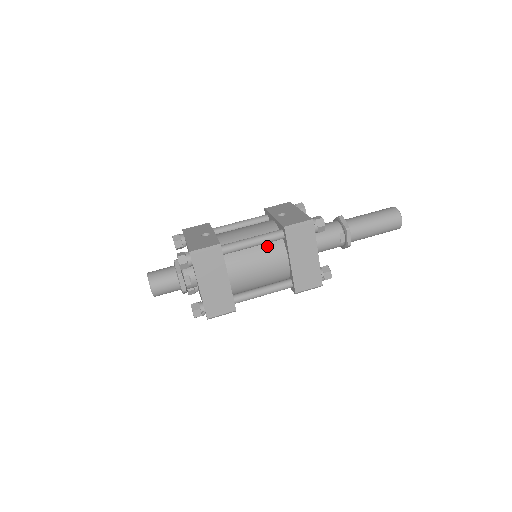
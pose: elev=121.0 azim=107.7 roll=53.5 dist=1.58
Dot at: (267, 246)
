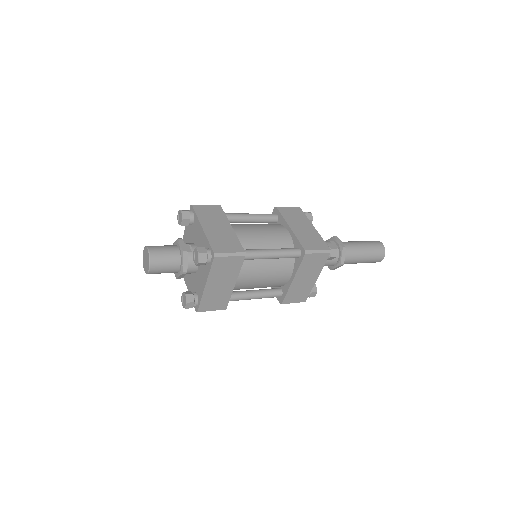
Dot at: (264, 224)
